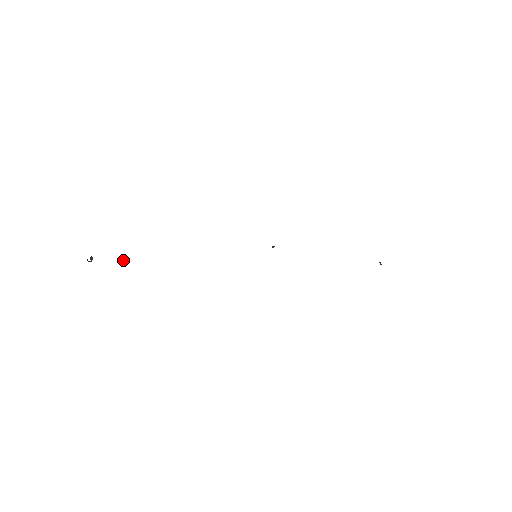
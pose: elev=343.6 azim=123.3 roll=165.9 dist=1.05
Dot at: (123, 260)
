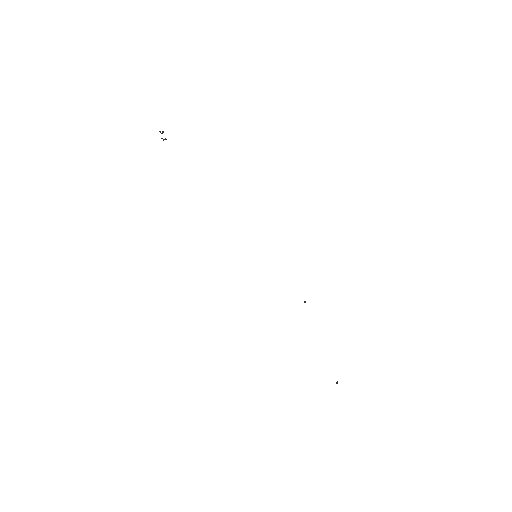
Dot at: occluded
